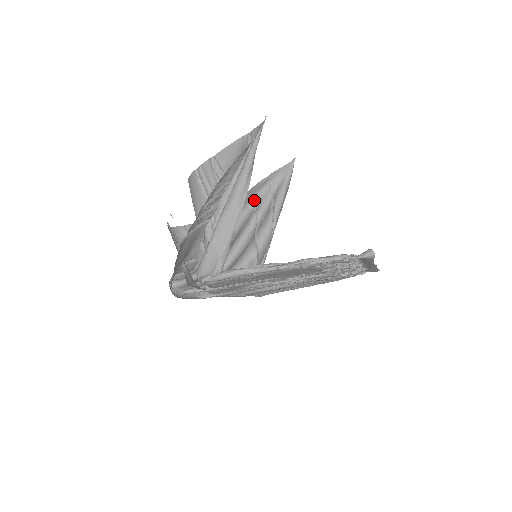
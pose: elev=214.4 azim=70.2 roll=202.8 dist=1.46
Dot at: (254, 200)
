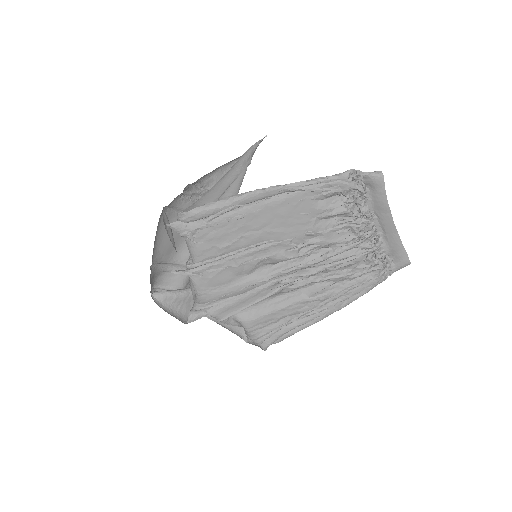
Dot at: occluded
